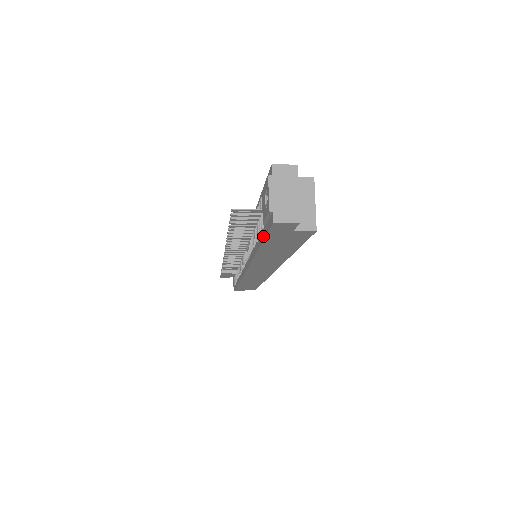
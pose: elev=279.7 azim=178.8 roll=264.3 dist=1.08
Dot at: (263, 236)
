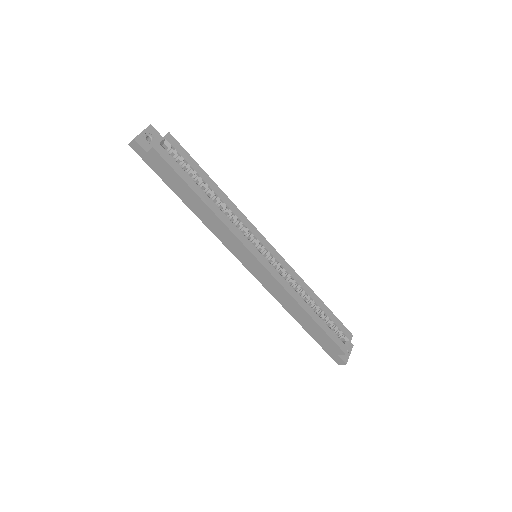
Dot at: (158, 173)
